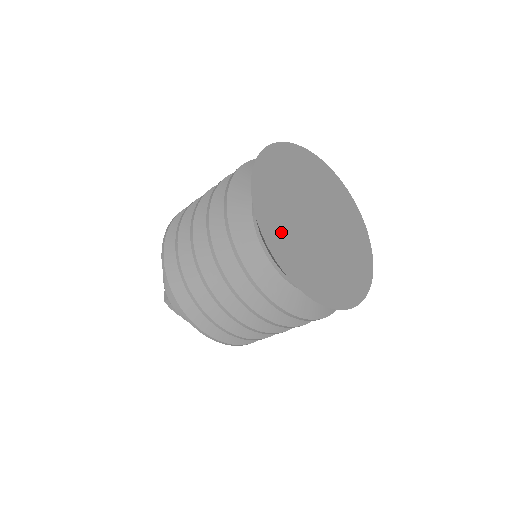
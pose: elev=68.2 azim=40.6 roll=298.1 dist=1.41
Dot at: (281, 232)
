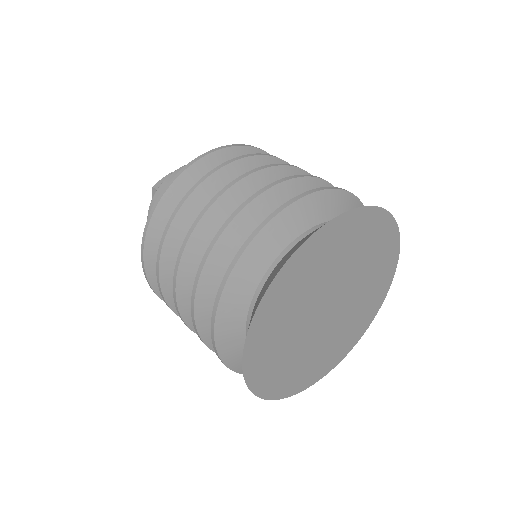
Dot at: (286, 299)
